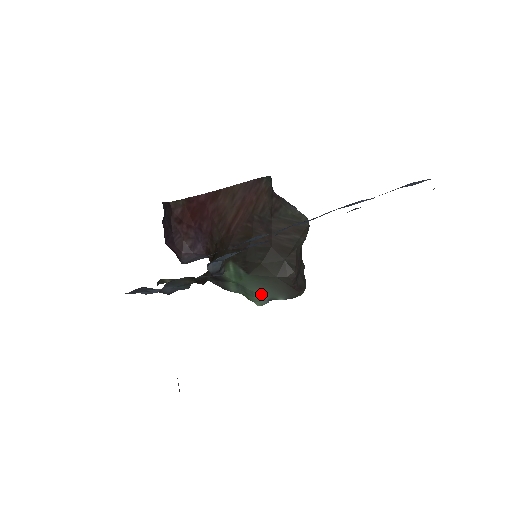
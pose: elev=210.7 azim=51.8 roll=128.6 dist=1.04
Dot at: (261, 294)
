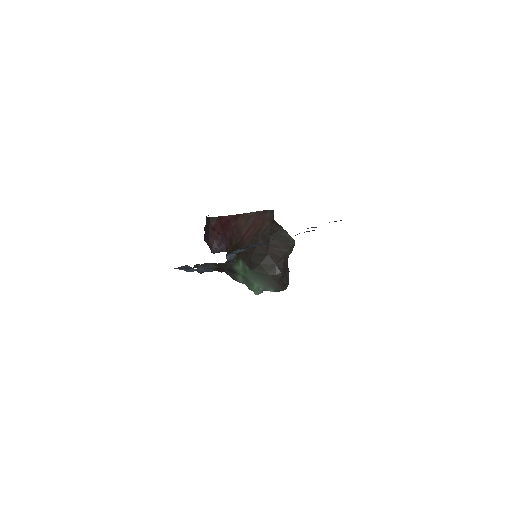
Dot at: (258, 286)
